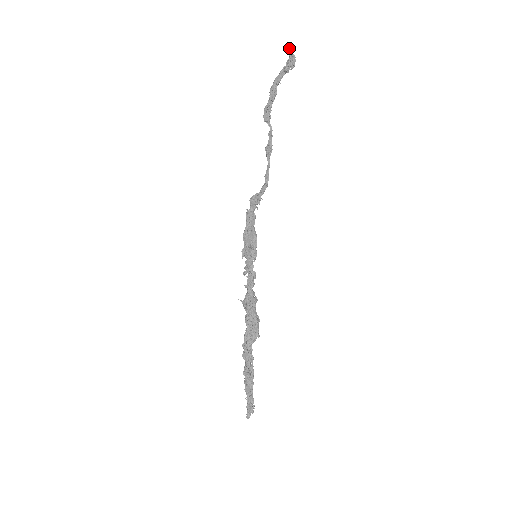
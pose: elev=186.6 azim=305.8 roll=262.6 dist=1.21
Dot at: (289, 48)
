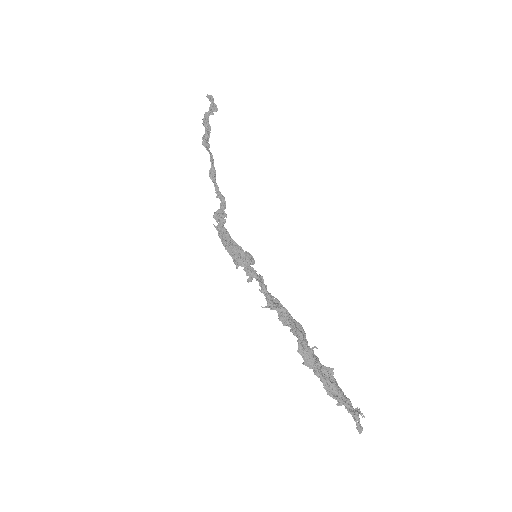
Dot at: (211, 97)
